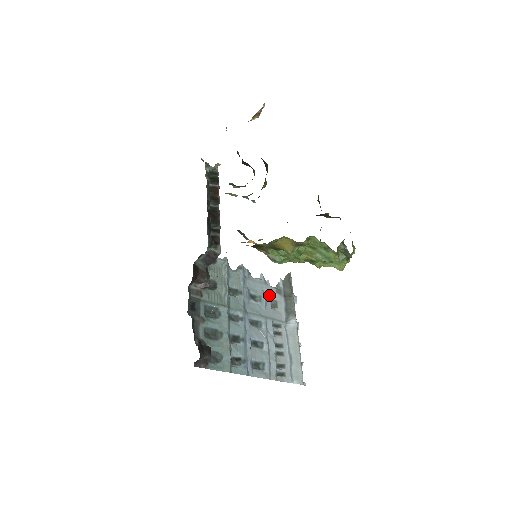
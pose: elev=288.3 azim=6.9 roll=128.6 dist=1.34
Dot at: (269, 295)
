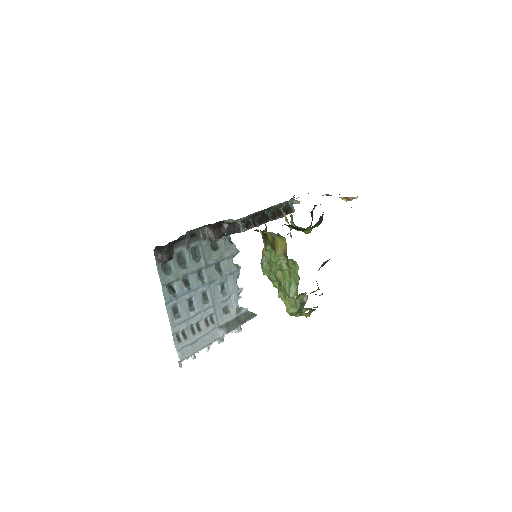
Dot at: (231, 302)
